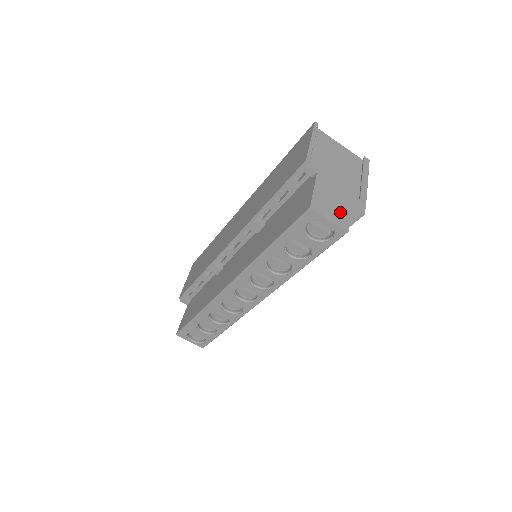
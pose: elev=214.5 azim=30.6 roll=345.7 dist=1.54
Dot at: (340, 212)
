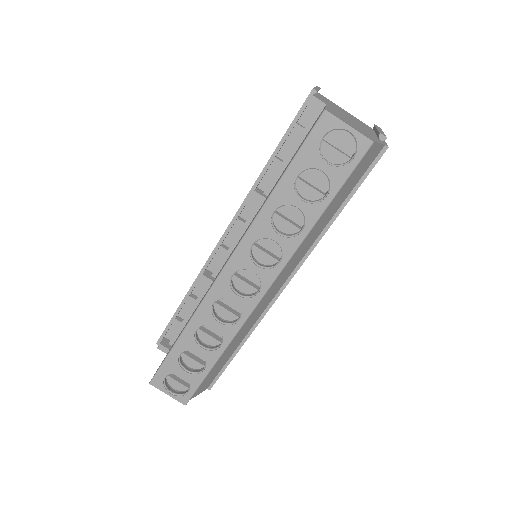
Dot at: (360, 130)
